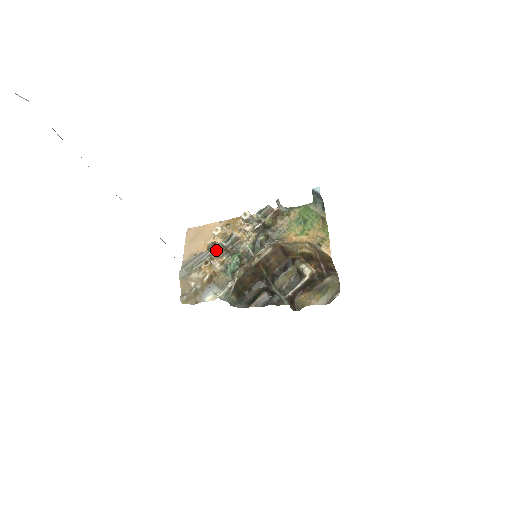
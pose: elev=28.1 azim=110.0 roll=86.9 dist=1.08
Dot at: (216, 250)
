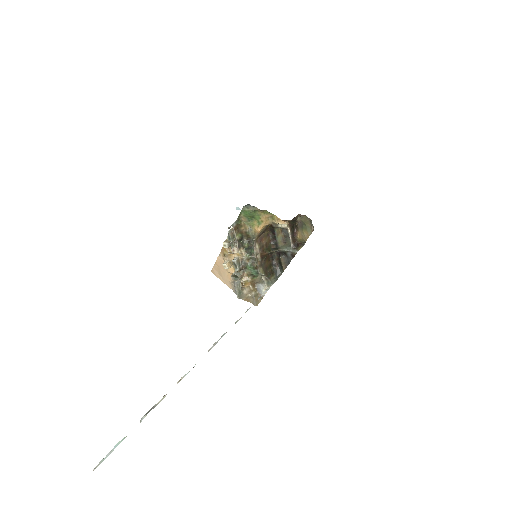
Dot at: (238, 277)
